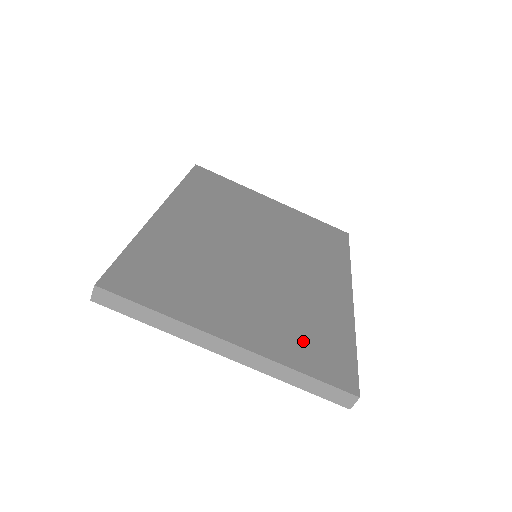
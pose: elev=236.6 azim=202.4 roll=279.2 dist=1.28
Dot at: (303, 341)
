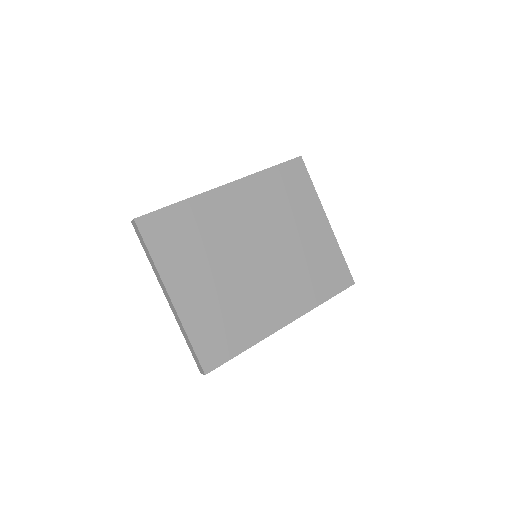
Dot at: (213, 326)
